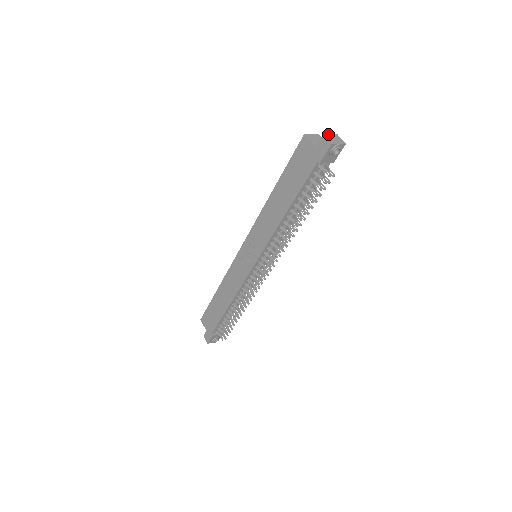
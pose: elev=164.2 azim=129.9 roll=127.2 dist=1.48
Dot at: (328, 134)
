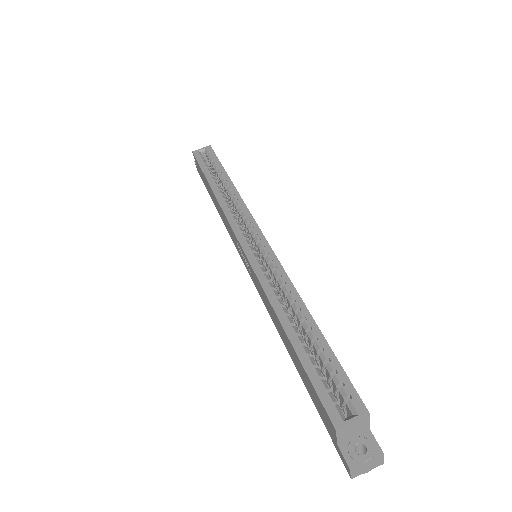
Dot at: (363, 464)
